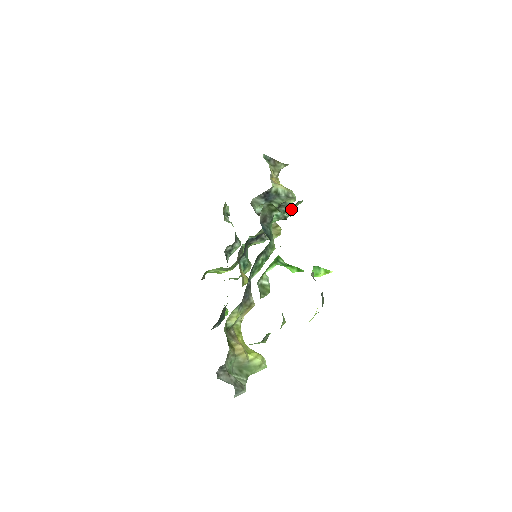
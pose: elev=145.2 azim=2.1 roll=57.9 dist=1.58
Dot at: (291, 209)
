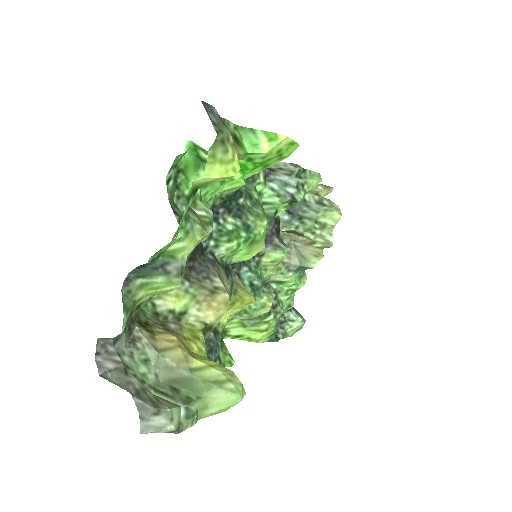
Dot at: (294, 179)
